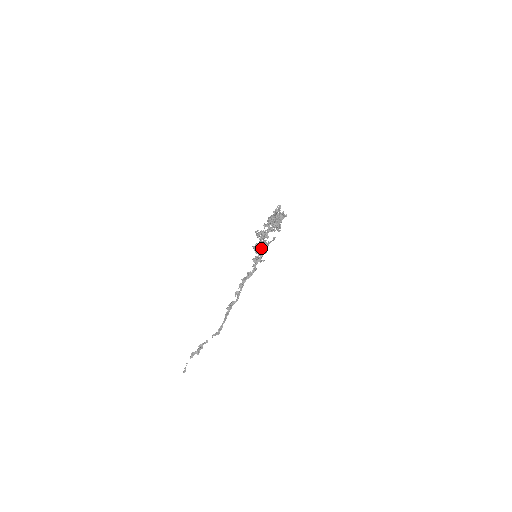
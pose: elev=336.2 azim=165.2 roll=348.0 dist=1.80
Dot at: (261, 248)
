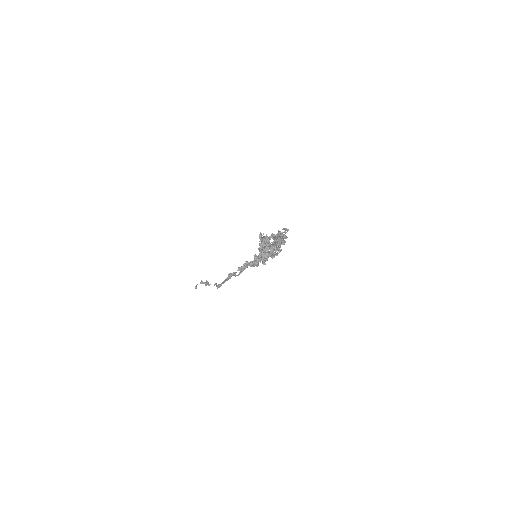
Dot at: occluded
